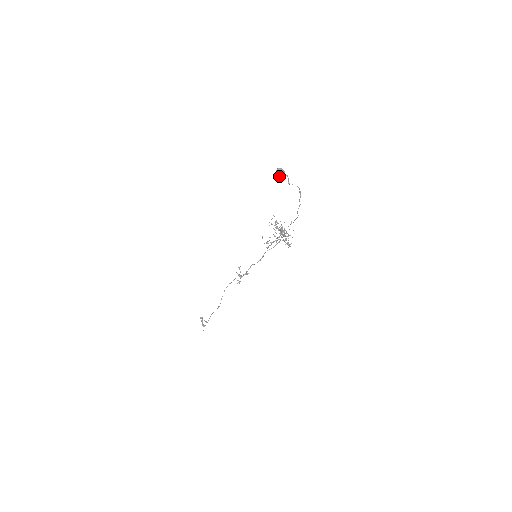
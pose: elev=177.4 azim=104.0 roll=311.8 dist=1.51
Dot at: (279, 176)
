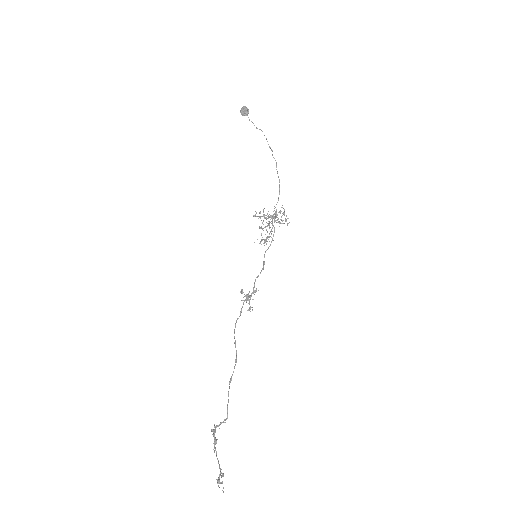
Dot at: (245, 112)
